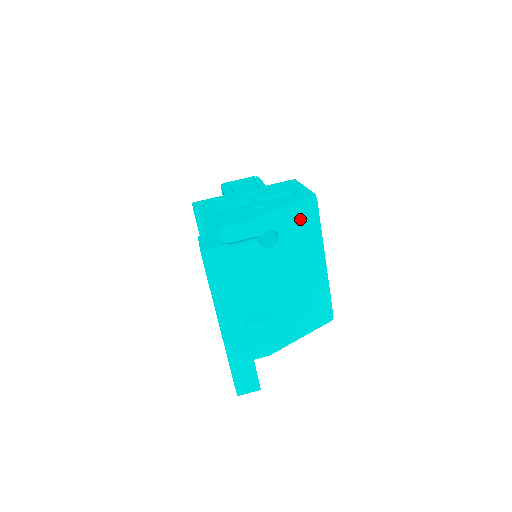
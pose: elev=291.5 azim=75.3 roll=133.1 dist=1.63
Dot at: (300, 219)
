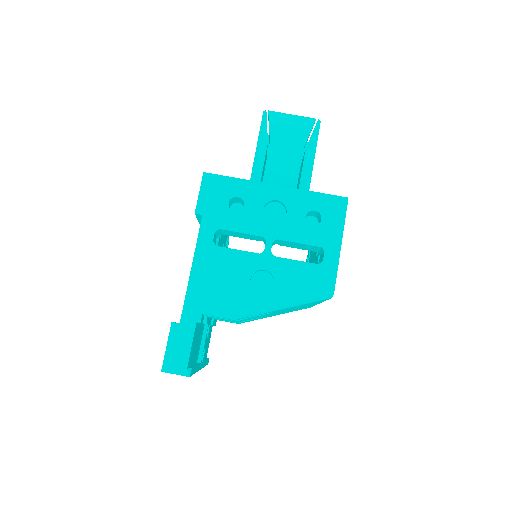
Dot at: occluded
